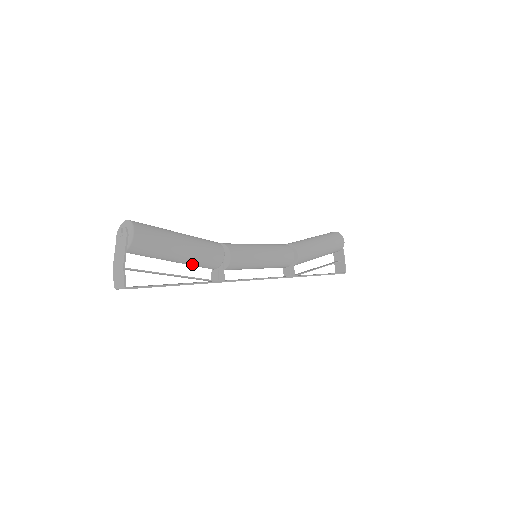
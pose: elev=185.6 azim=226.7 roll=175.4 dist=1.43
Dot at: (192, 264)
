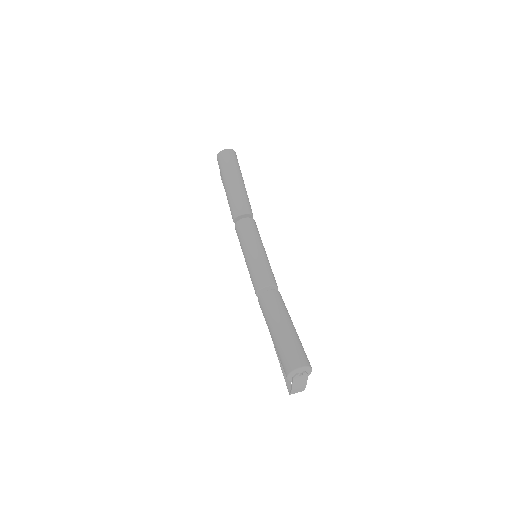
Dot at: occluded
